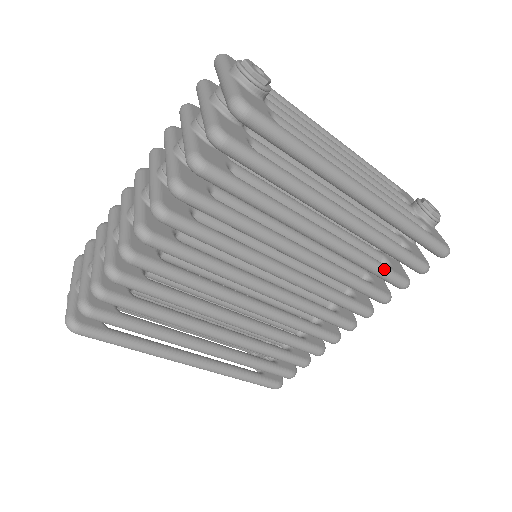
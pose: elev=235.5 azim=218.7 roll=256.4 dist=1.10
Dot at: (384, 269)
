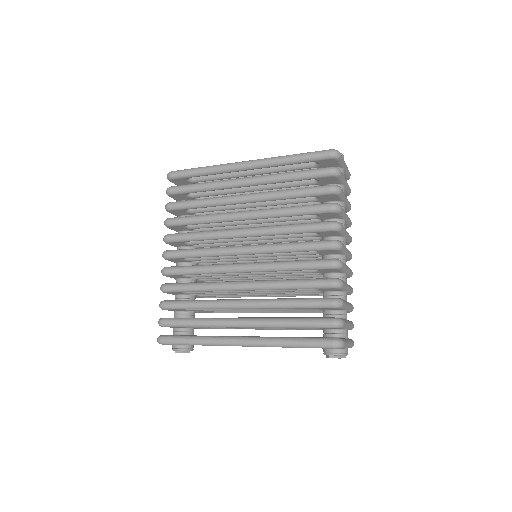
Dot at: (302, 188)
